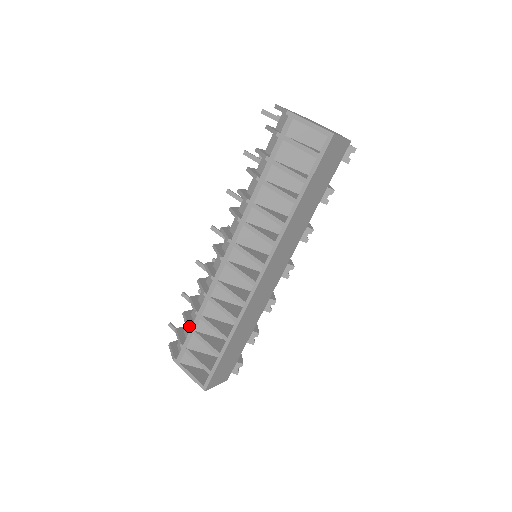
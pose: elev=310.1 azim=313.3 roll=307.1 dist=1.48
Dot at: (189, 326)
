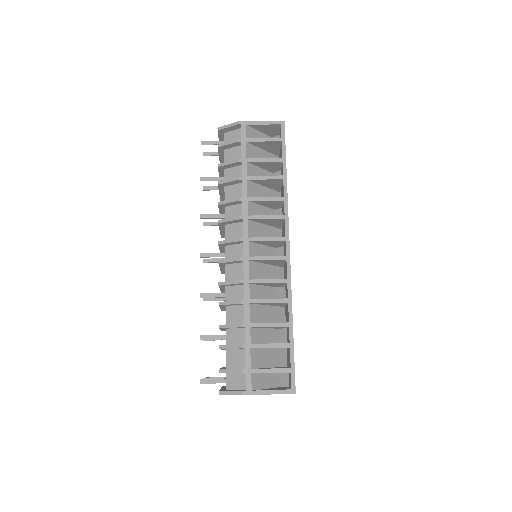
Dot at: occluded
